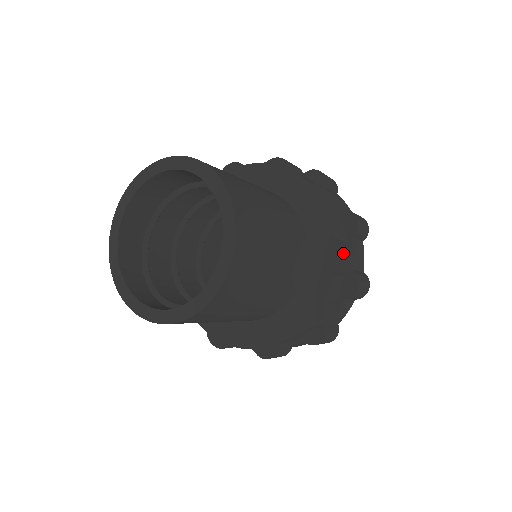
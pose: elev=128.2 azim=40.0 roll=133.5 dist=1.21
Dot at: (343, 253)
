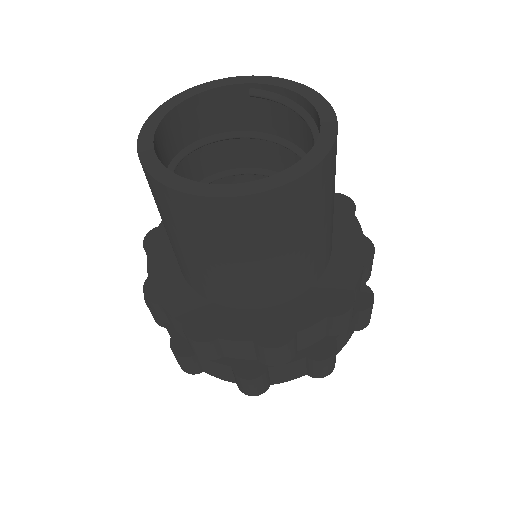
Dot at: (349, 198)
